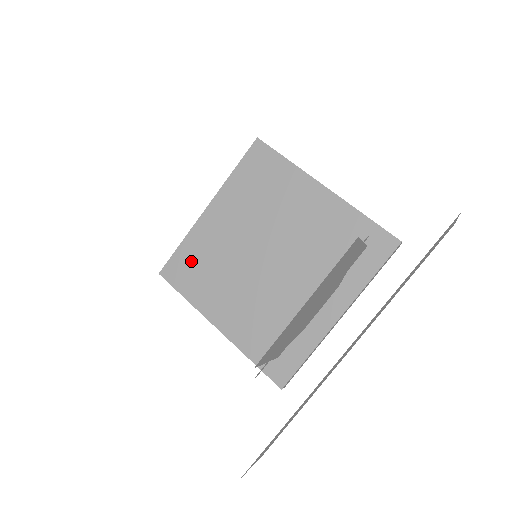
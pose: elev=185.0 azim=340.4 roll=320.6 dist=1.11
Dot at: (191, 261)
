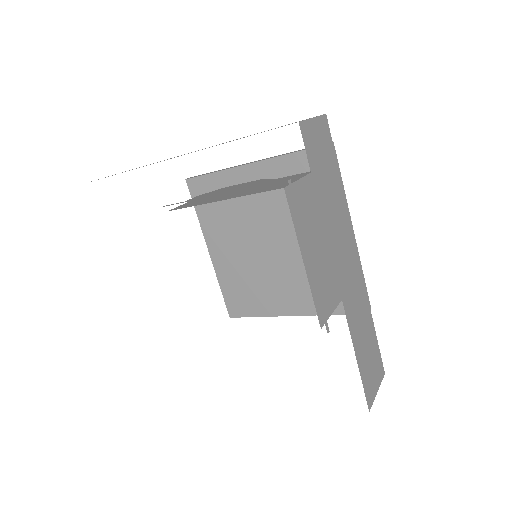
Dot at: (236, 292)
